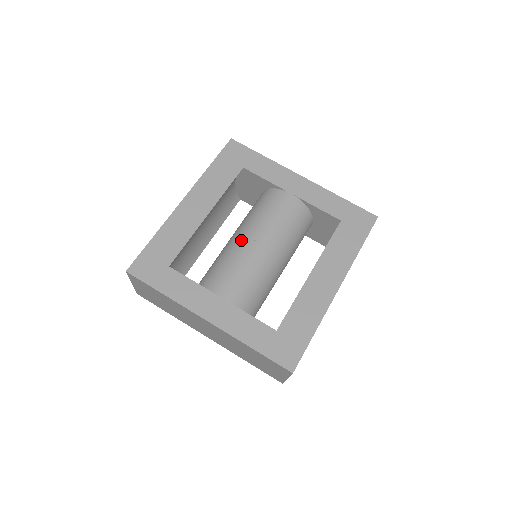
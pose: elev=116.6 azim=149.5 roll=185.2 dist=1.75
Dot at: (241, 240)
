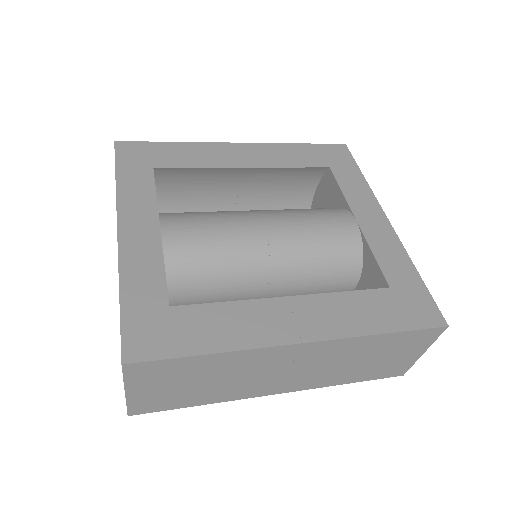
Dot at: (251, 211)
